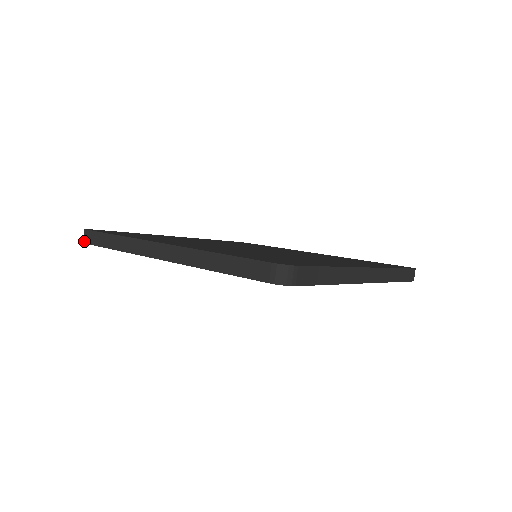
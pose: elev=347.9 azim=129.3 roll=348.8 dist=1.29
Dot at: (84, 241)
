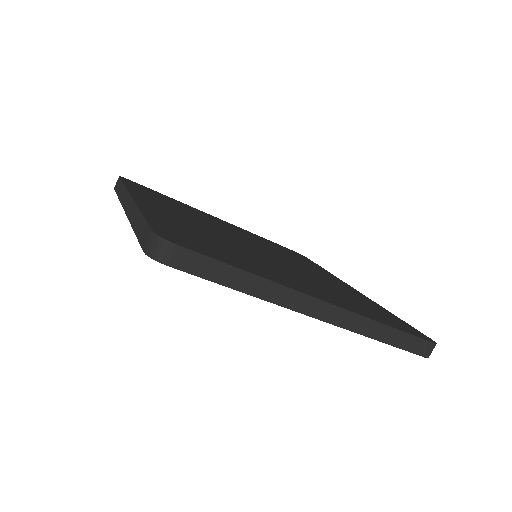
Dot at: occluded
